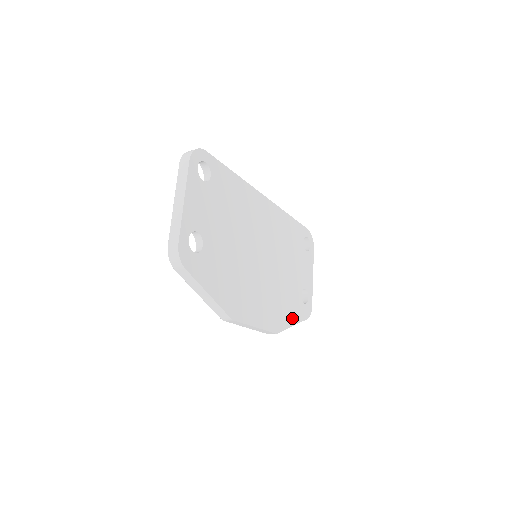
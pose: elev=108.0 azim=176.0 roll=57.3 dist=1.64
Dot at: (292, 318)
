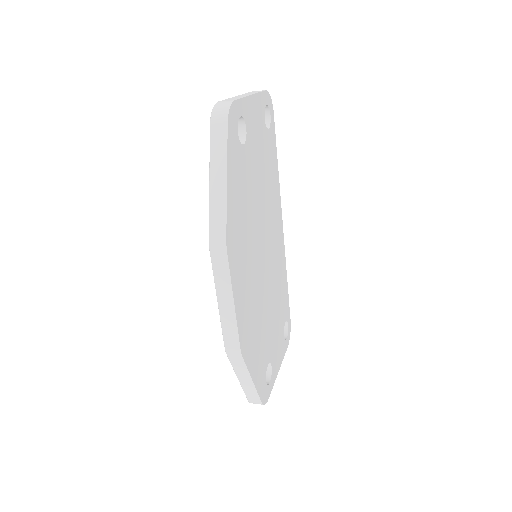
Dot at: (255, 370)
